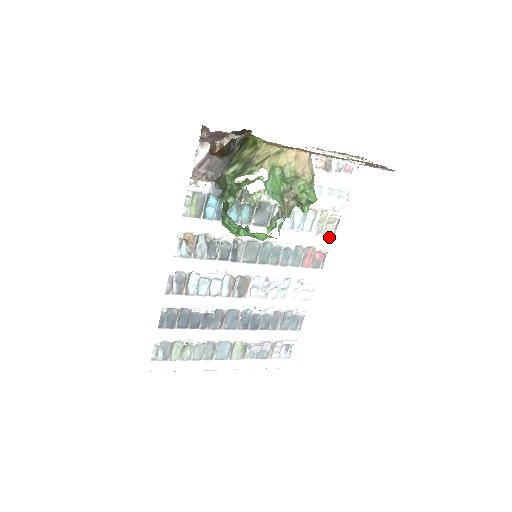
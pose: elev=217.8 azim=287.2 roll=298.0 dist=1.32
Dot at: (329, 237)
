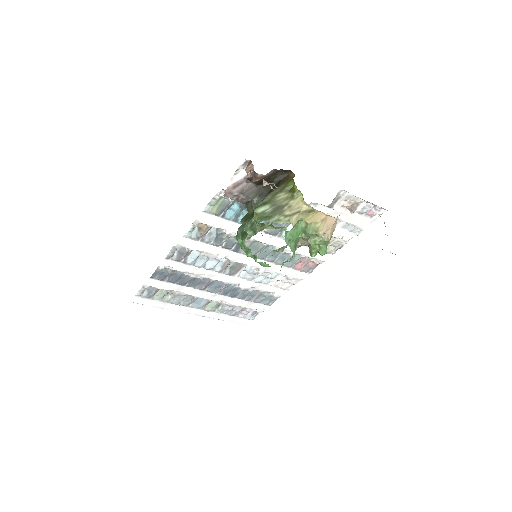
Dot at: (327, 255)
